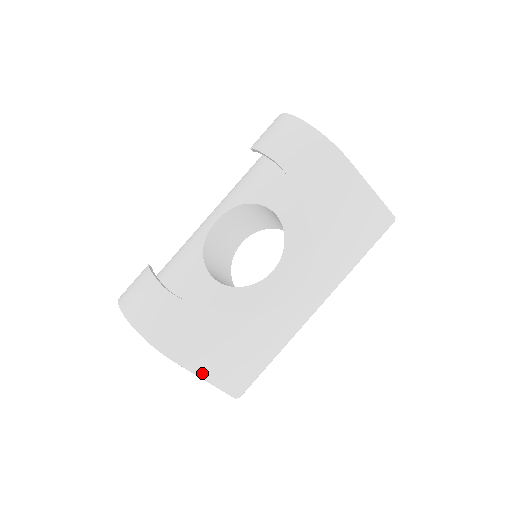
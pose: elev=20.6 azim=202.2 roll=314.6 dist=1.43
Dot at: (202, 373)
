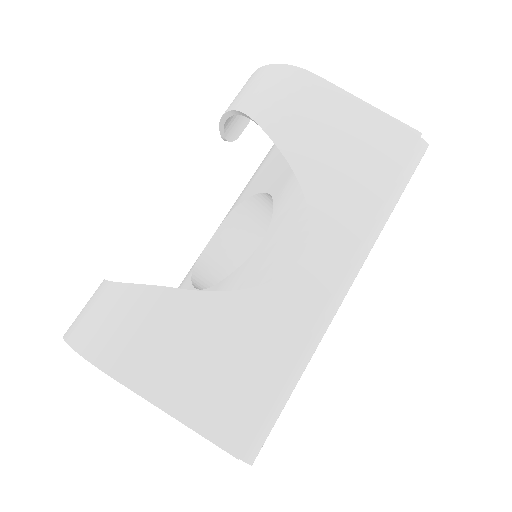
Dot at: (165, 402)
